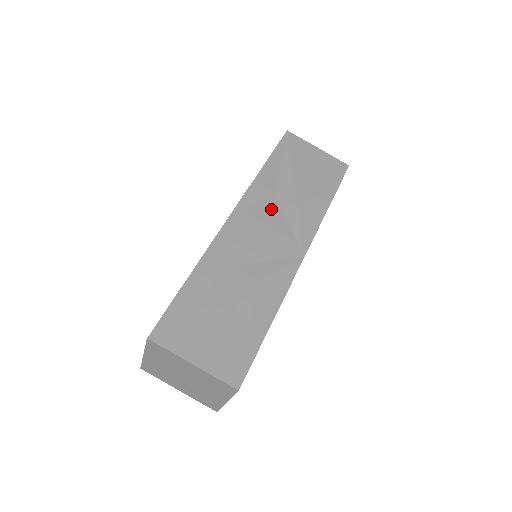
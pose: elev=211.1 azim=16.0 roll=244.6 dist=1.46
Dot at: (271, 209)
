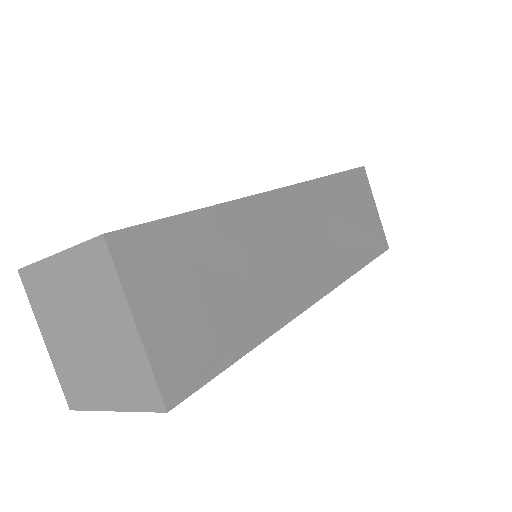
Dot at: occluded
